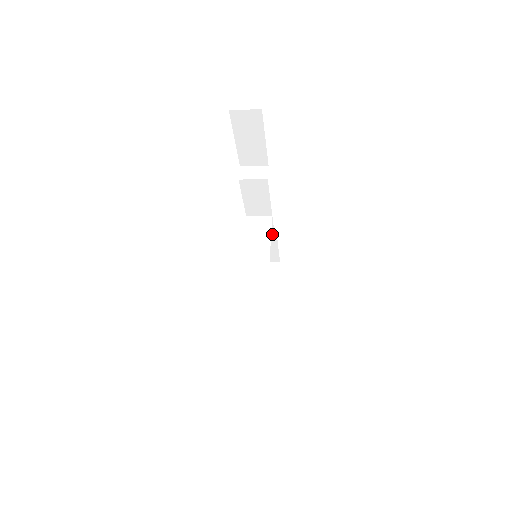
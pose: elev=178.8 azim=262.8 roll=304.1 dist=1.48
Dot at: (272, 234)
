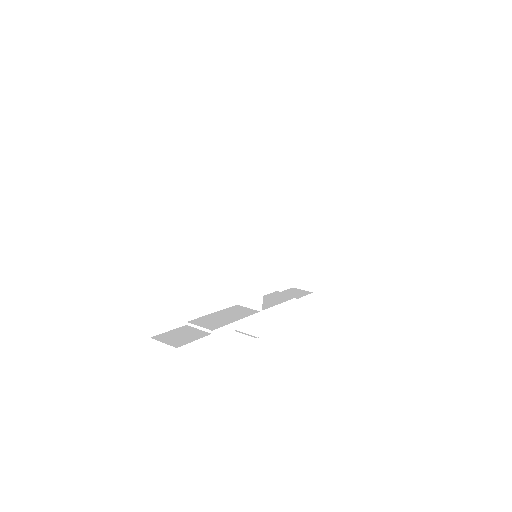
Dot at: occluded
